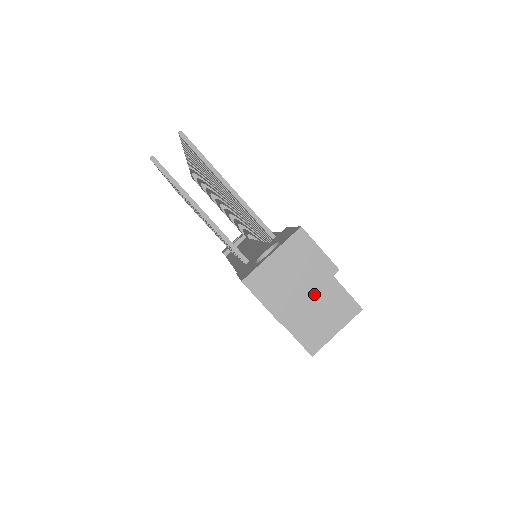
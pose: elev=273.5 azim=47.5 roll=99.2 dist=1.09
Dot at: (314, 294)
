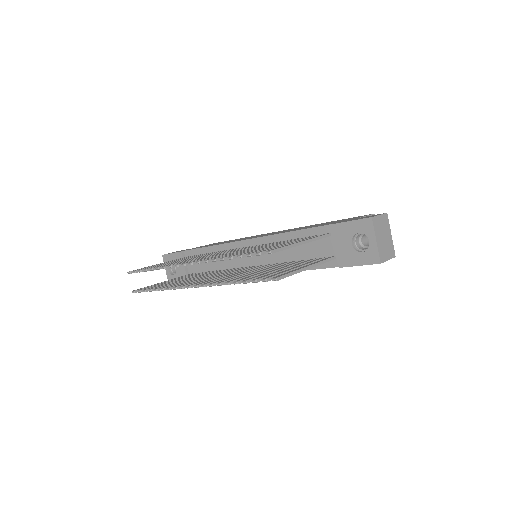
Dot at: occluded
